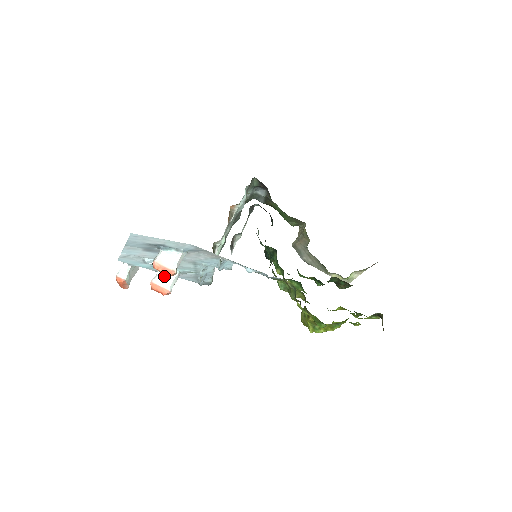
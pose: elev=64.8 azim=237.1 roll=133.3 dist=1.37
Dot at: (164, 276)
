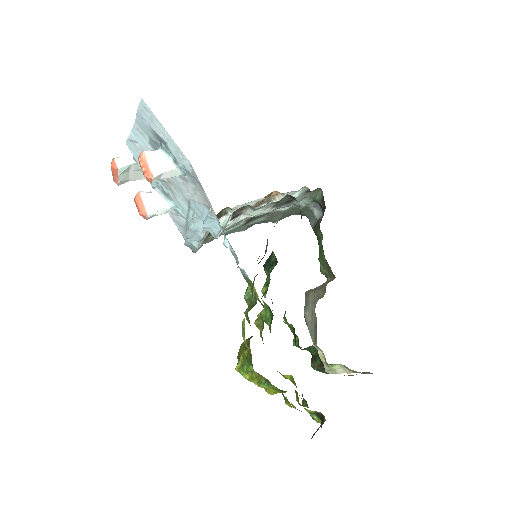
Dot at: (156, 198)
